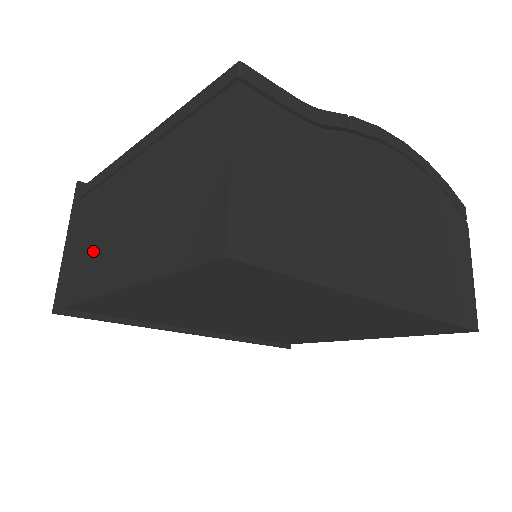
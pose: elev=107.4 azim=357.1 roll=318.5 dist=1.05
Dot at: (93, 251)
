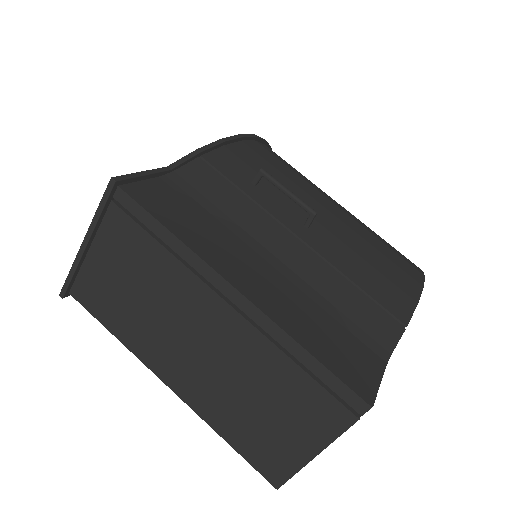
Dot at: (134, 306)
